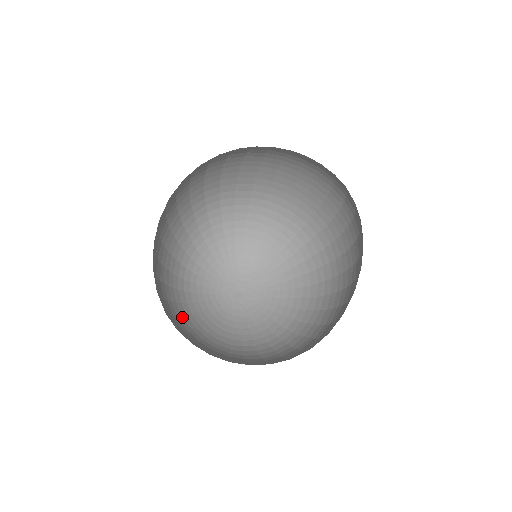
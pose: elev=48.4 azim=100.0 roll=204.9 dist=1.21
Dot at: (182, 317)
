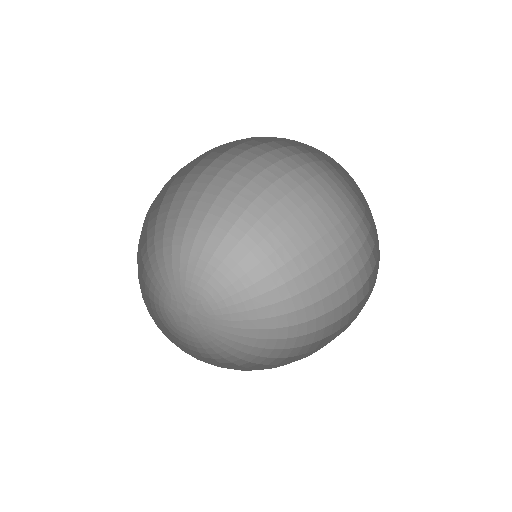
Dot at: (140, 251)
